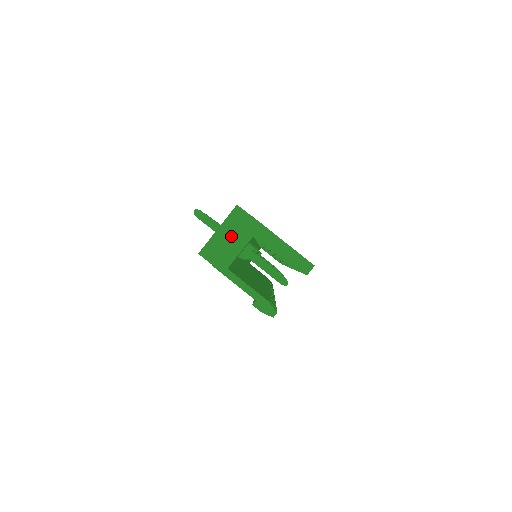
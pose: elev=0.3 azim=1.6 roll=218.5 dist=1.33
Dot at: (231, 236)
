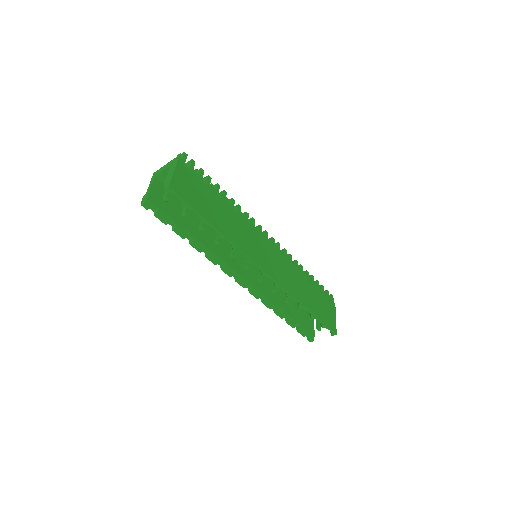
Dot at: occluded
